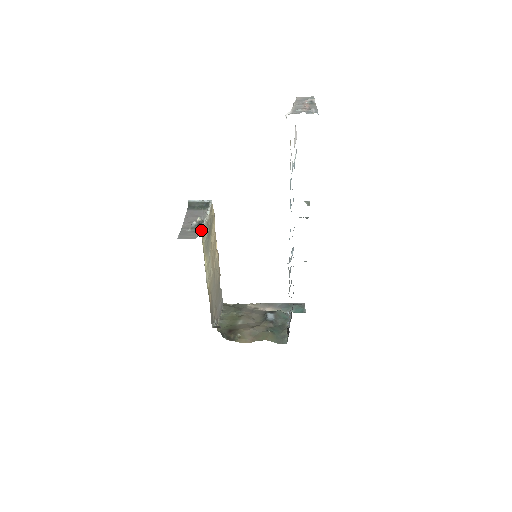
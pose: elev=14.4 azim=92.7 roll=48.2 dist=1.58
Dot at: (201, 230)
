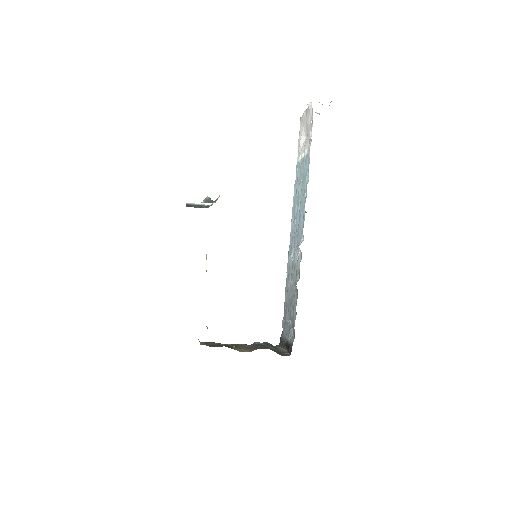
Dot at: occluded
